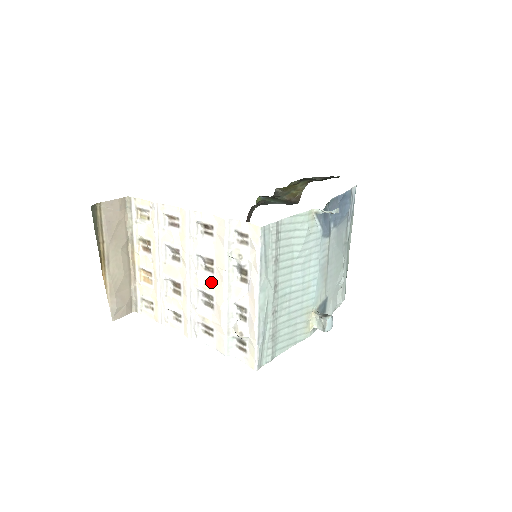
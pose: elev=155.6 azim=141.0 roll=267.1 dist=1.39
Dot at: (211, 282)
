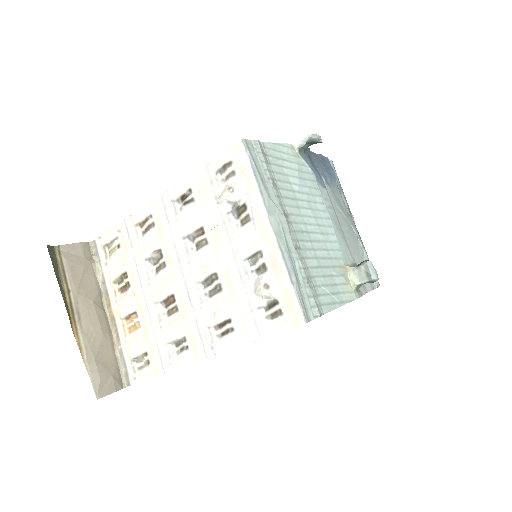
Dot at: (208, 257)
